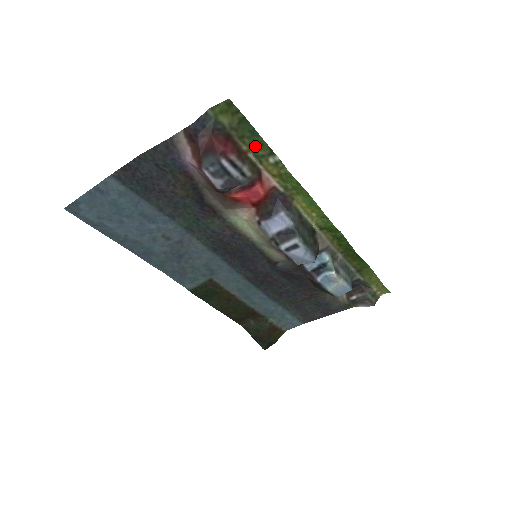
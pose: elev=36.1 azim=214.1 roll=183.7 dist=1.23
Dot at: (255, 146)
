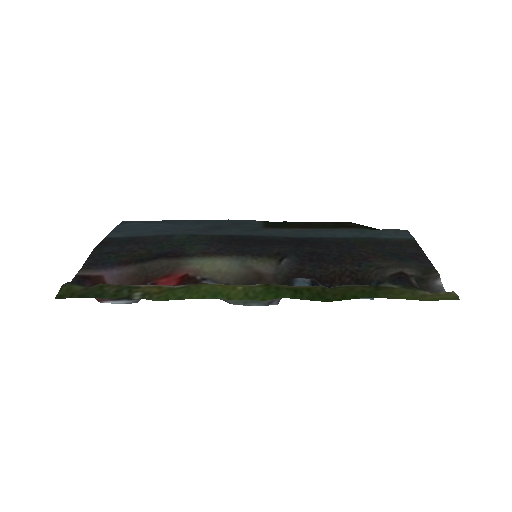
Dot at: (116, 290)
